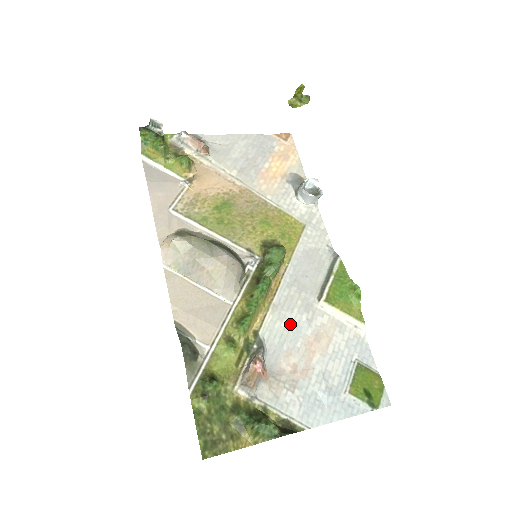
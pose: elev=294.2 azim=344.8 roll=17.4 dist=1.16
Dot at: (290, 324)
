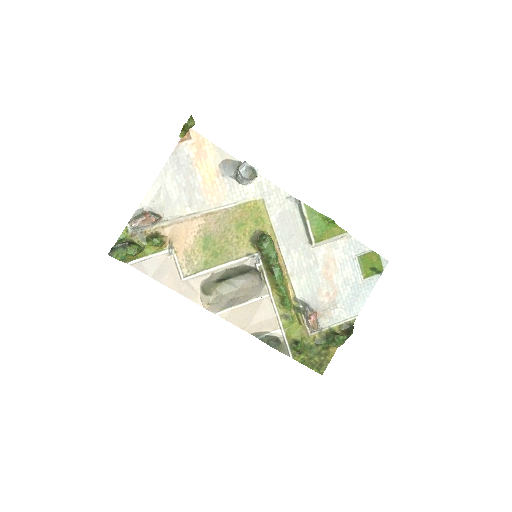
Dot at: (307, 275)
